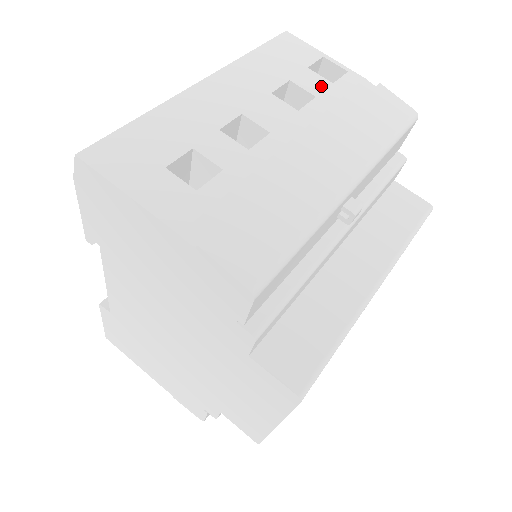
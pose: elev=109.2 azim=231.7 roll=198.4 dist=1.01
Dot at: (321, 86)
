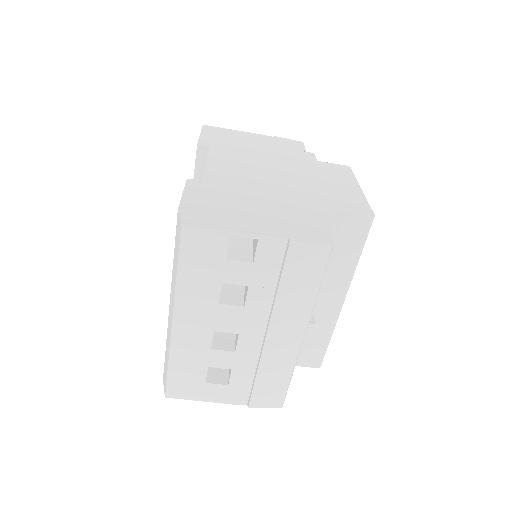
Dot at: (246, 273)
